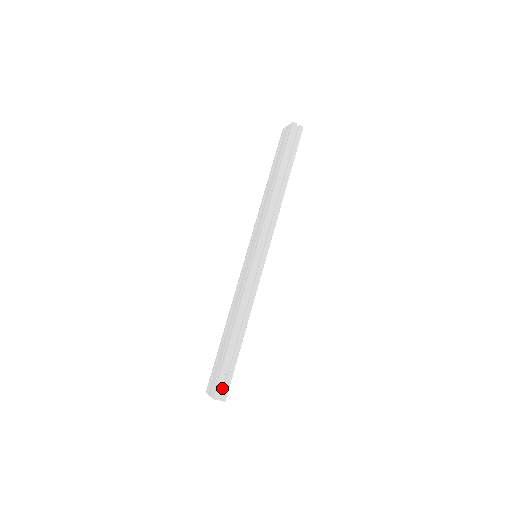
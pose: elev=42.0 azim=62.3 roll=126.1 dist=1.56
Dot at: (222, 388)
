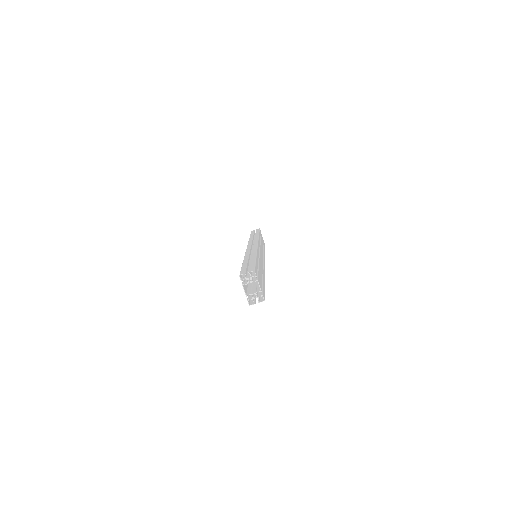
Dot at: occluded
